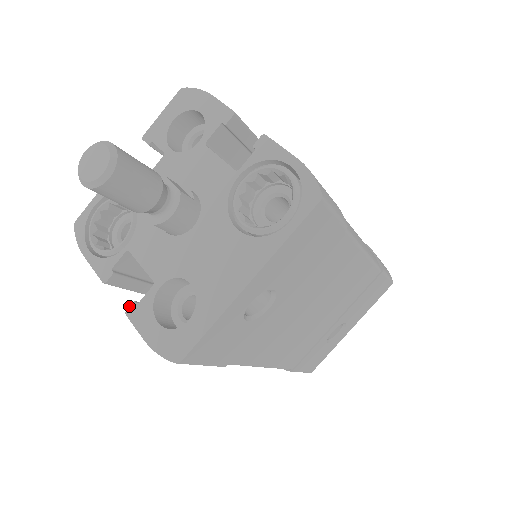
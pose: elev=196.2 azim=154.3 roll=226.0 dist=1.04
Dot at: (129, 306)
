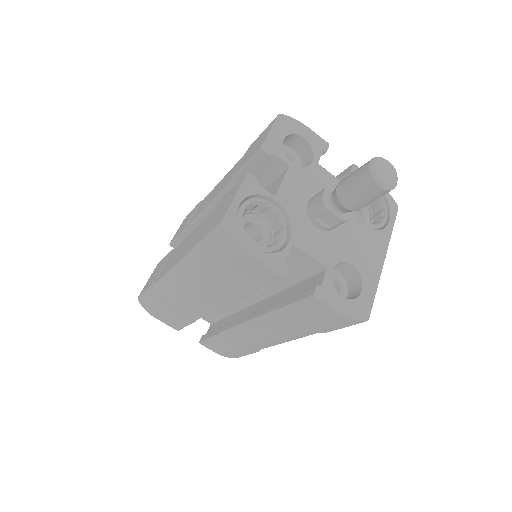
Dot at: (315, 290)
